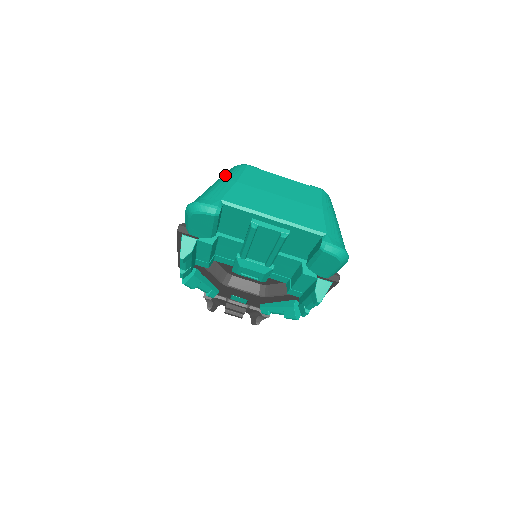
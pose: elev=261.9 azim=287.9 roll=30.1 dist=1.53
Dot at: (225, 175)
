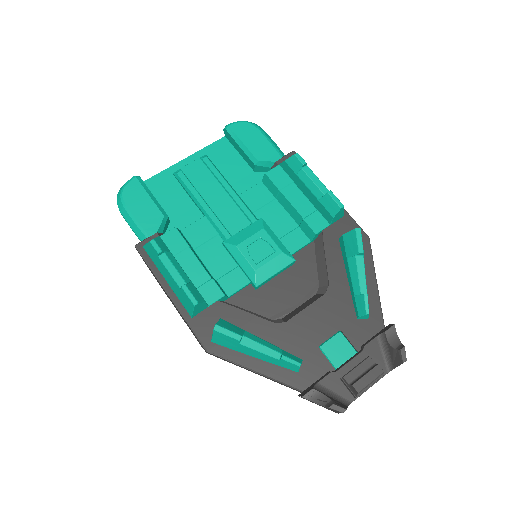
Dot at: occluded
